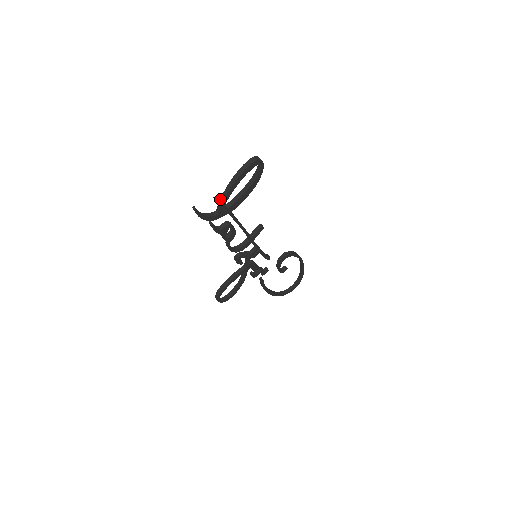
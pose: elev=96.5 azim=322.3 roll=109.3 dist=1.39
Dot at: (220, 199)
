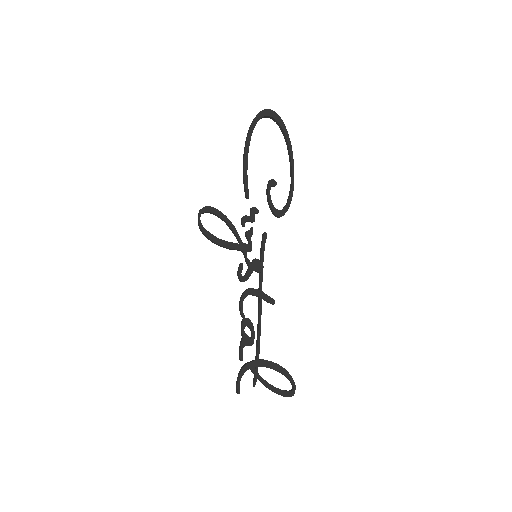
Dot at: (258, 379)
